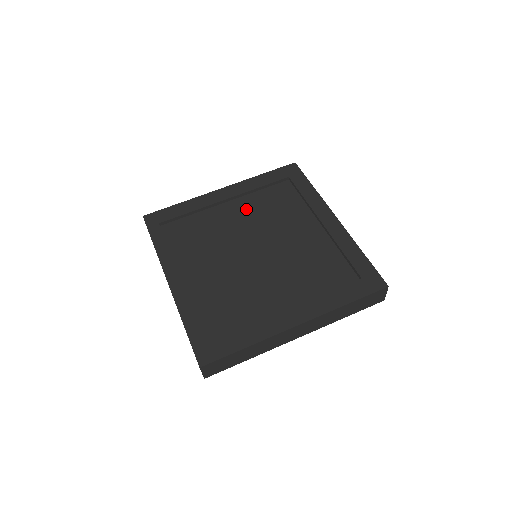
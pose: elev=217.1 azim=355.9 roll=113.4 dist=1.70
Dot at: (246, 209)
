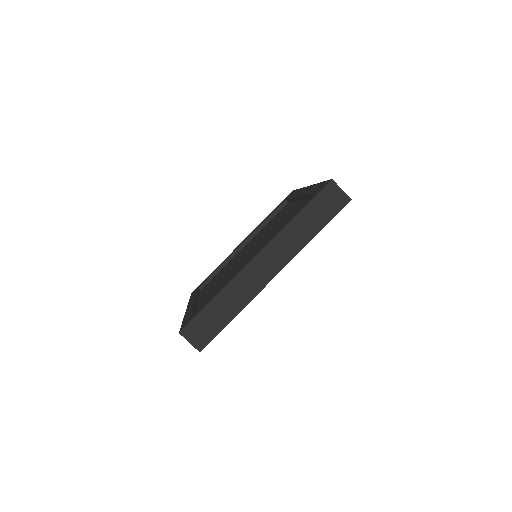
Dot at: (254, 238)
